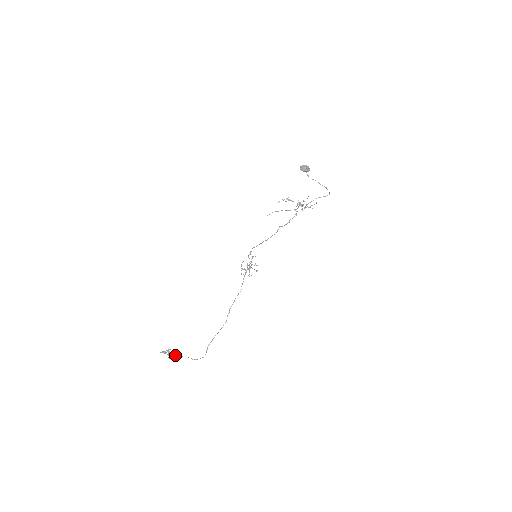
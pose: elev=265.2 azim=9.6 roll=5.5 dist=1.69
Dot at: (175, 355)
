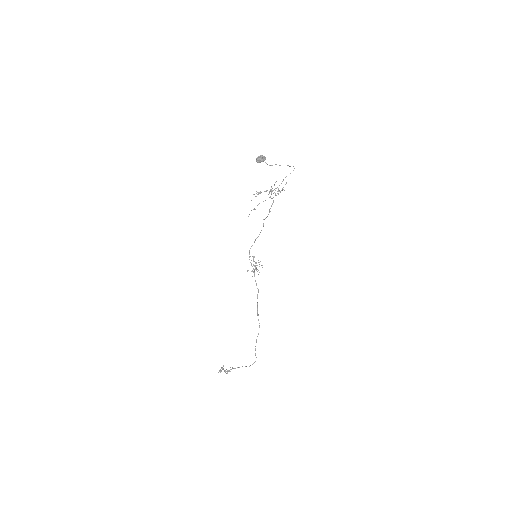
Dot at: occluded
